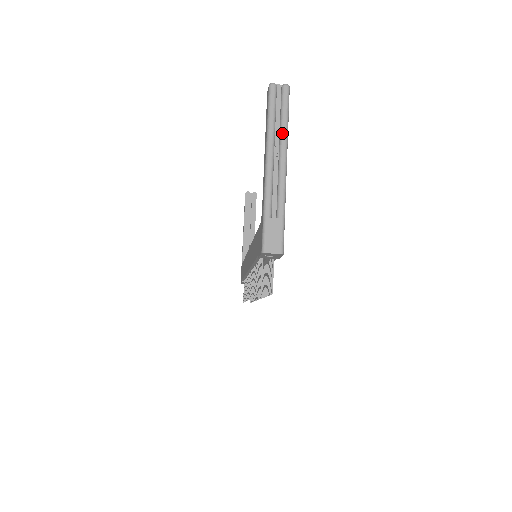
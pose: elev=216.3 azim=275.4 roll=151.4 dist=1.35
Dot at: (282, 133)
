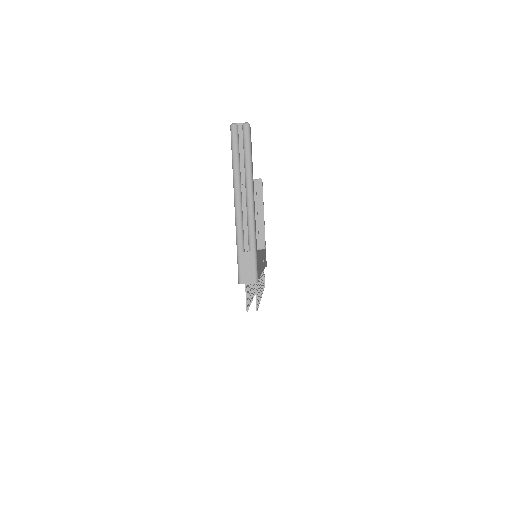
Dot at: (246, 171)
